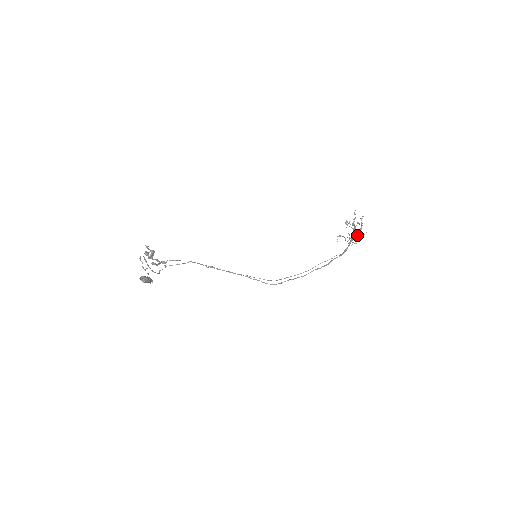
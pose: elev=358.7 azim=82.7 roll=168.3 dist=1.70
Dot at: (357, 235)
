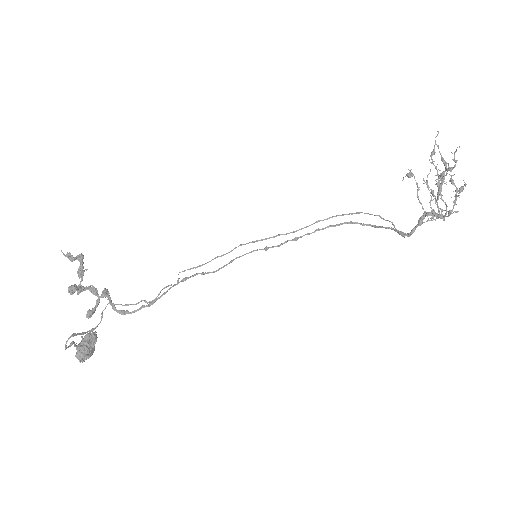
Dot at: (439, 215)
